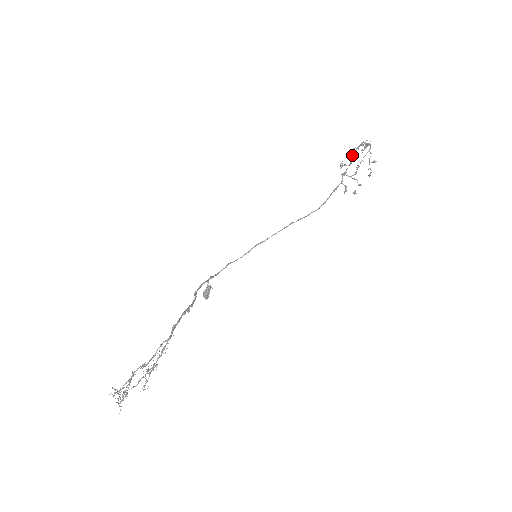
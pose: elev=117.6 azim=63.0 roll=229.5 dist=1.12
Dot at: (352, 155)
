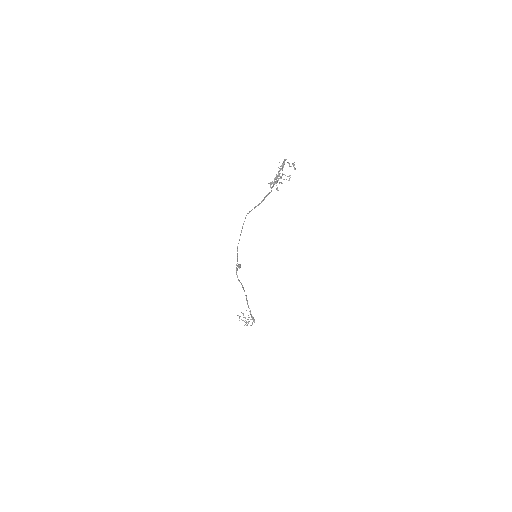
Dot at: occluded
